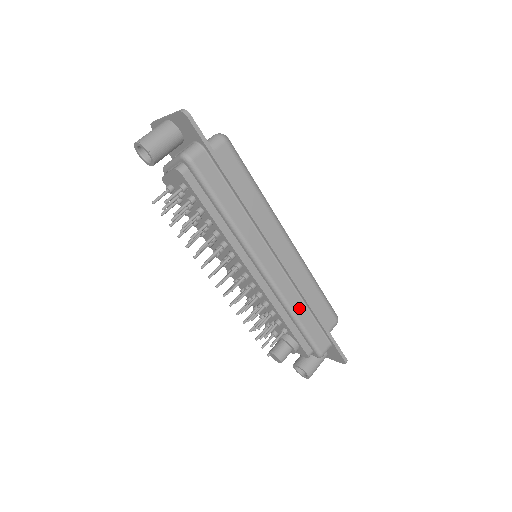
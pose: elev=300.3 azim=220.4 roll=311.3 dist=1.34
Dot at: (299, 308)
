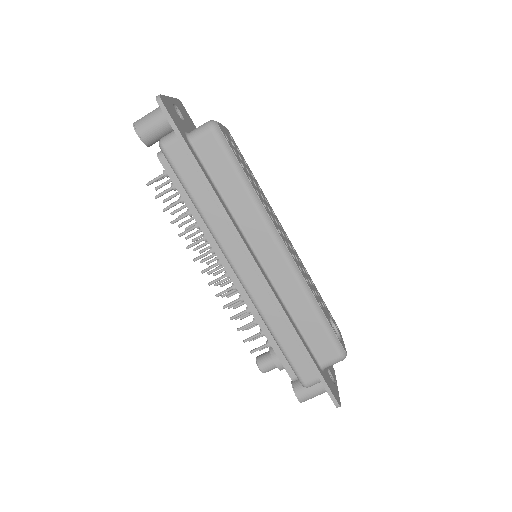
Dot at: (279, 326)
